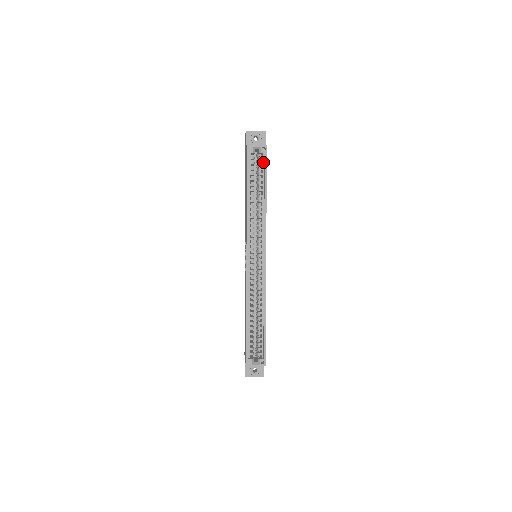
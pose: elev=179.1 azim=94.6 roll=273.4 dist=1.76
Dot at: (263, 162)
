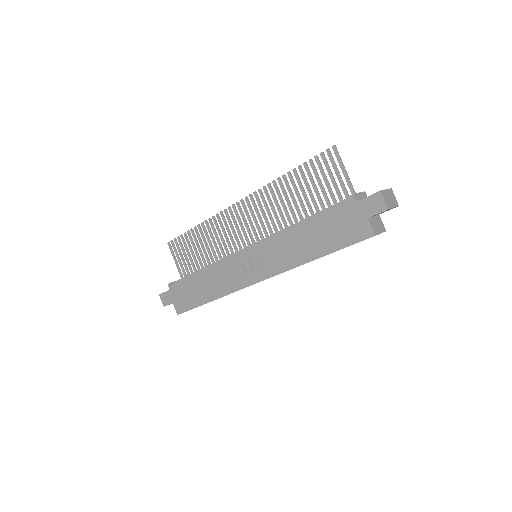
Dot at: occluded
